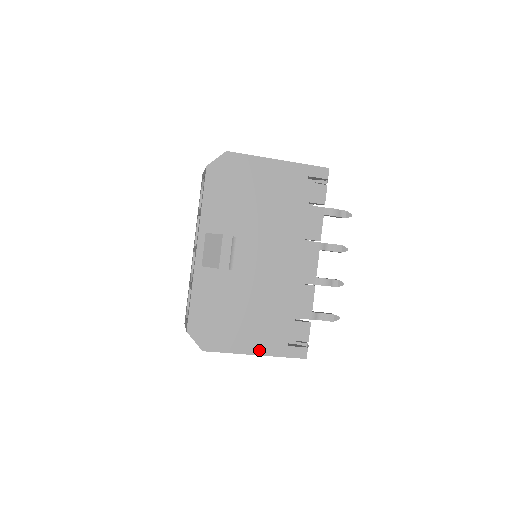
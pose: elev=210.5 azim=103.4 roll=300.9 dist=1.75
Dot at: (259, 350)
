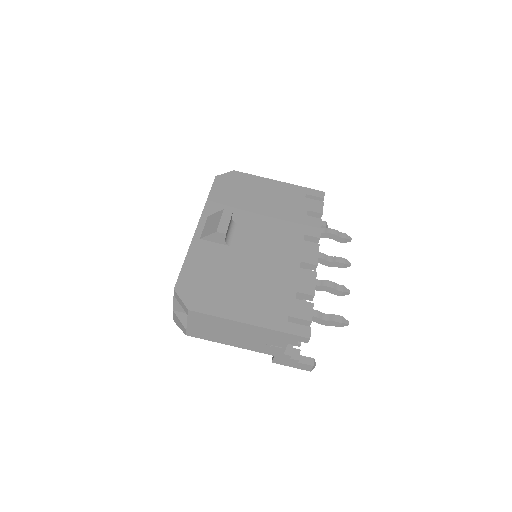
Dot at: (253, 320)
